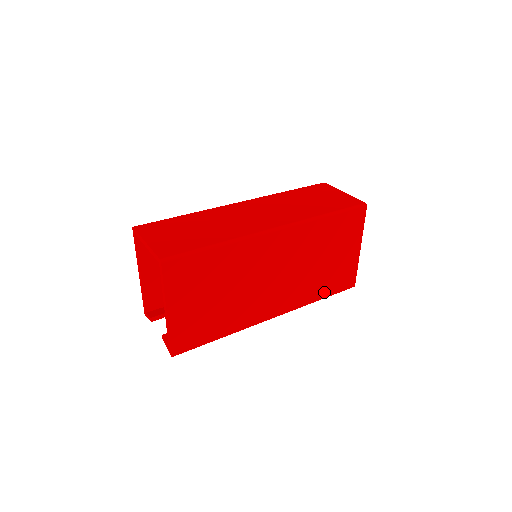
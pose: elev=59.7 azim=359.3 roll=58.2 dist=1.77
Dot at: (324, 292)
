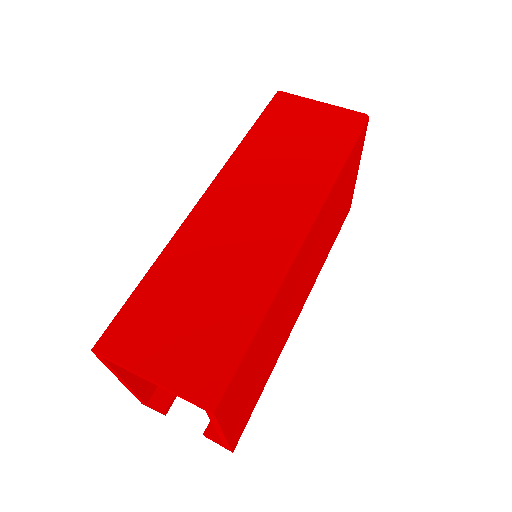
Dot at: (332, 242)
